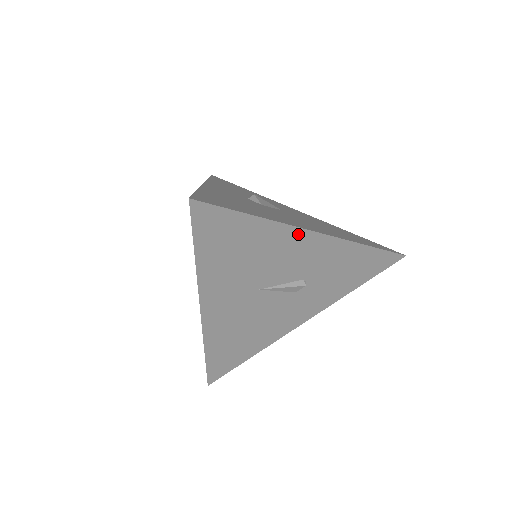
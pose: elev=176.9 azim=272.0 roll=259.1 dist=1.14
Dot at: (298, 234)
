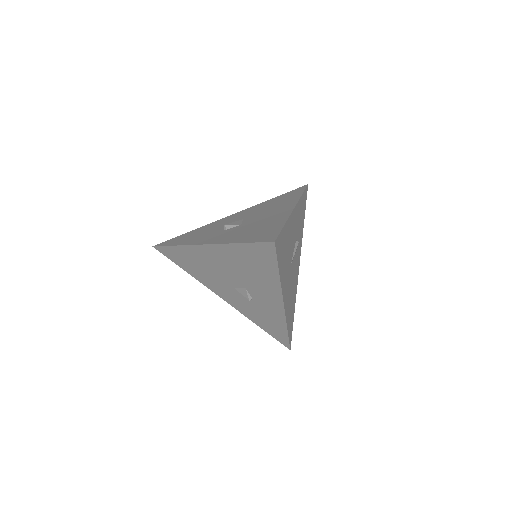
Dot at: (292, 217)
